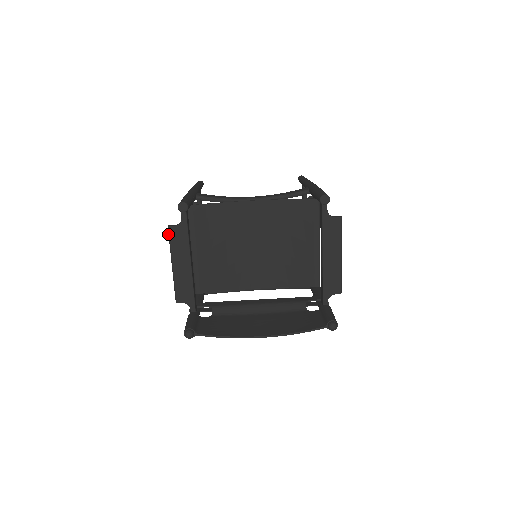
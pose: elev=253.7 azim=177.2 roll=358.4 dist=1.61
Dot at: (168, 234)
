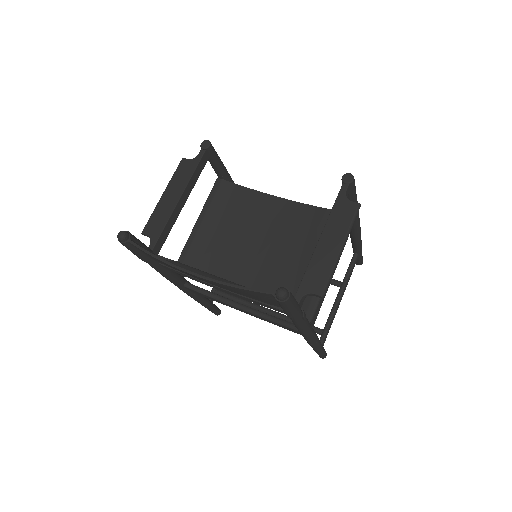
Dot at: (178, 165)
